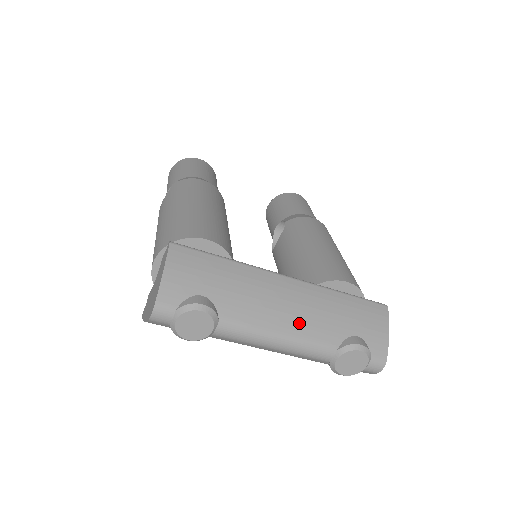
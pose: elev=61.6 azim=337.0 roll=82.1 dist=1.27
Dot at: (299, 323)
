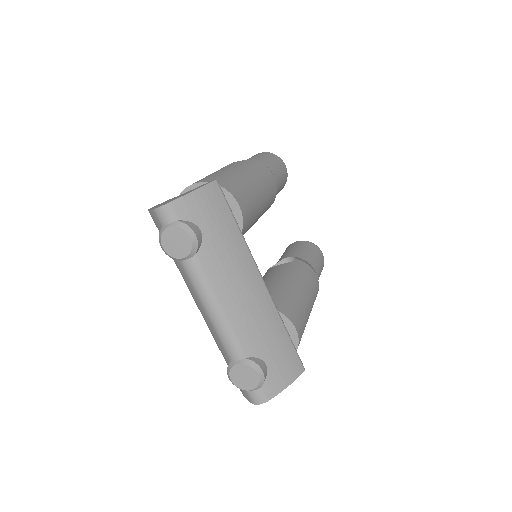
Dot at: (239, 314)
